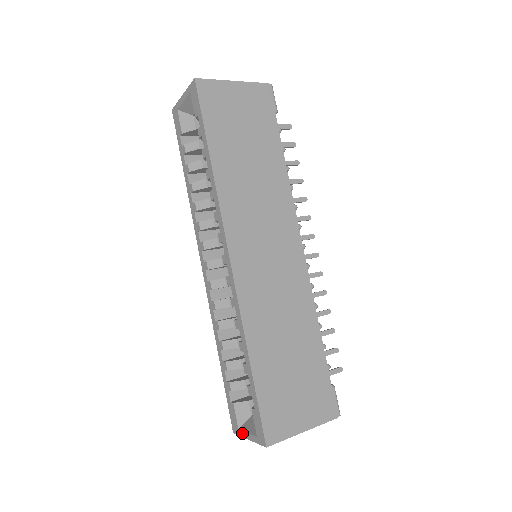
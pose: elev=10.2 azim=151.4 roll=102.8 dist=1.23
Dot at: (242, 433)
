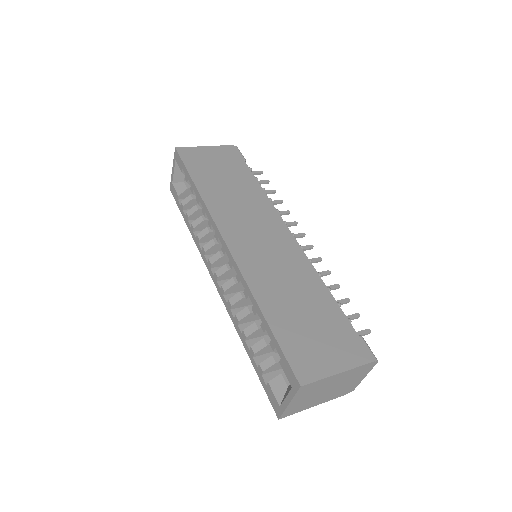
Dot at: (283, 405)
